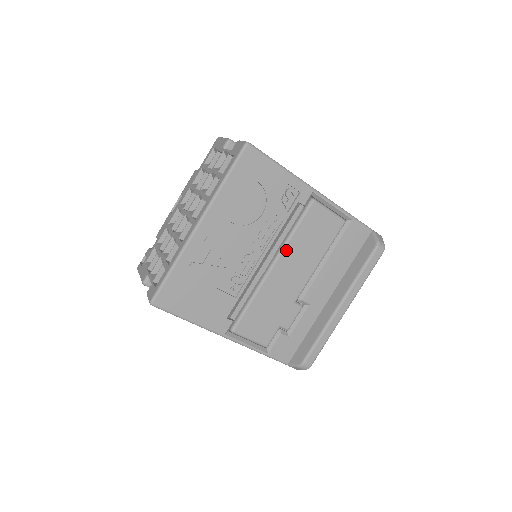
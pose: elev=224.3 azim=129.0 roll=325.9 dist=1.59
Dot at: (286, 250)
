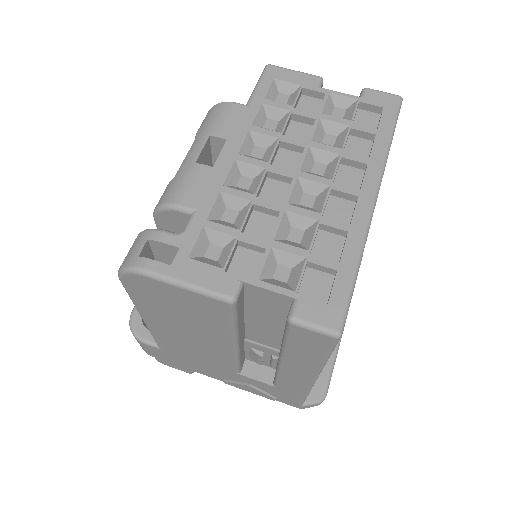
Dot at: occluded
